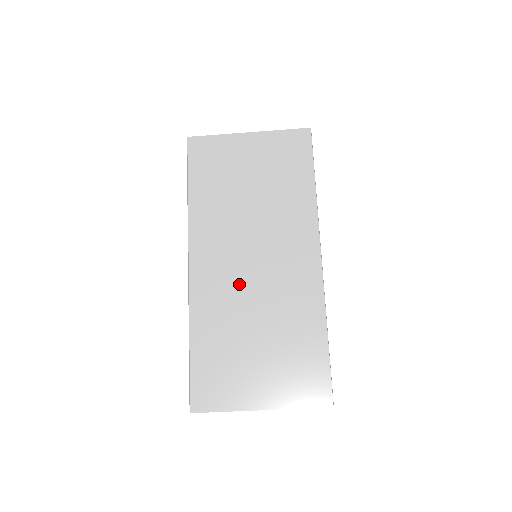
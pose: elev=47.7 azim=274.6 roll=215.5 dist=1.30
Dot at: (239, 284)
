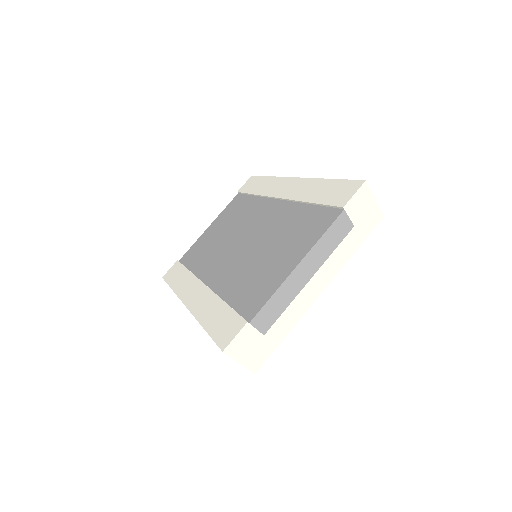
Dot at: (240, 255)
